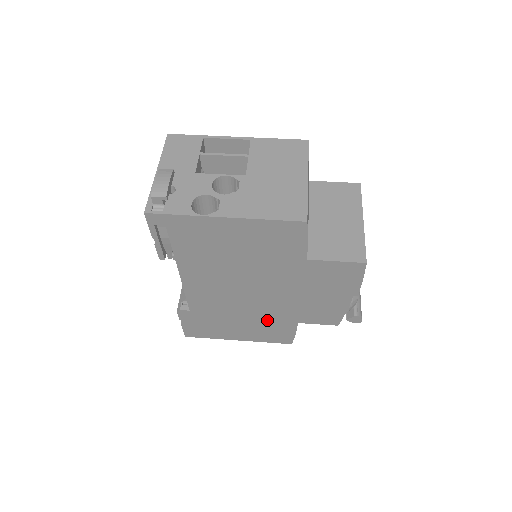
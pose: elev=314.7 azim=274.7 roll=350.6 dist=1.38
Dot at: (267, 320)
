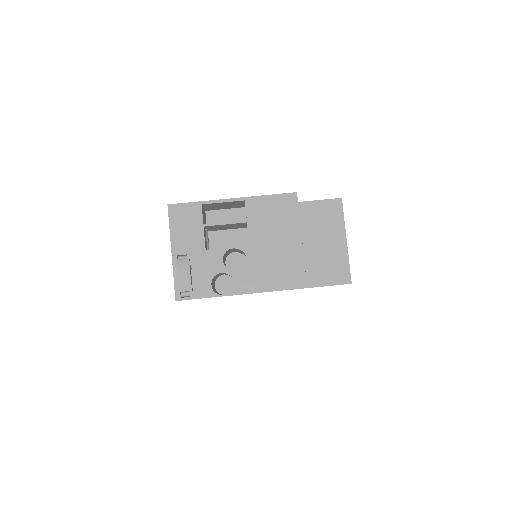
Dot at: occluded
